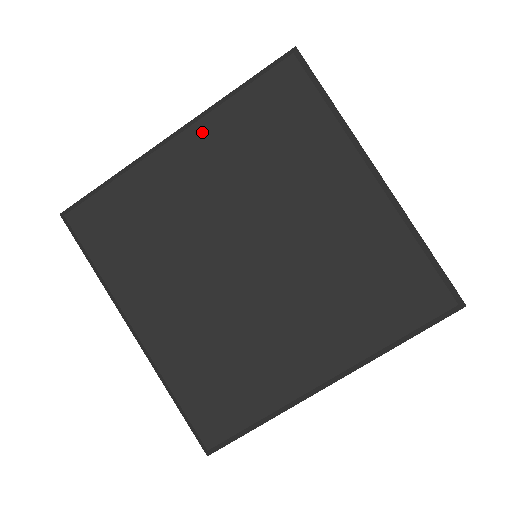
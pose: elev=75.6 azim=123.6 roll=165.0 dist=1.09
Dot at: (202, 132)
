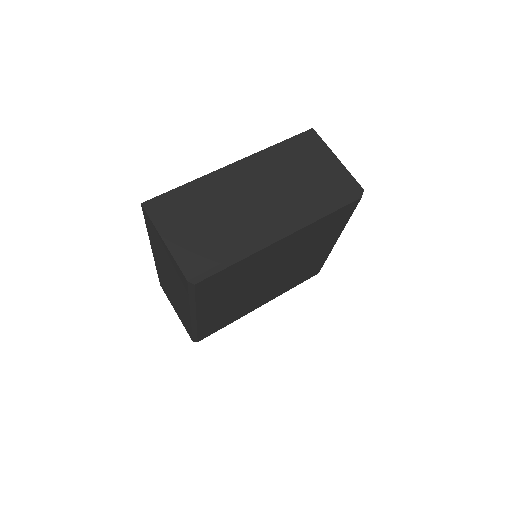
Dot at: (203, 309)
